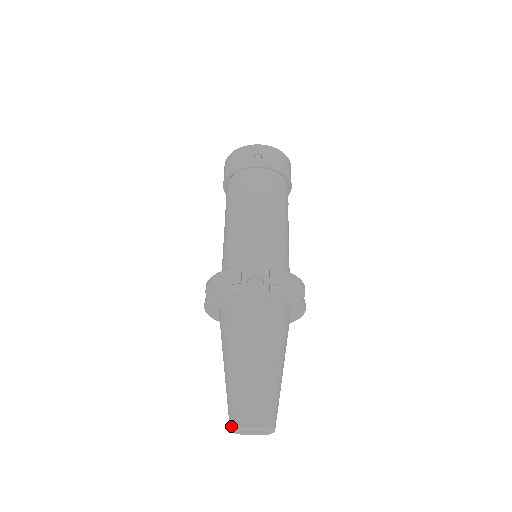
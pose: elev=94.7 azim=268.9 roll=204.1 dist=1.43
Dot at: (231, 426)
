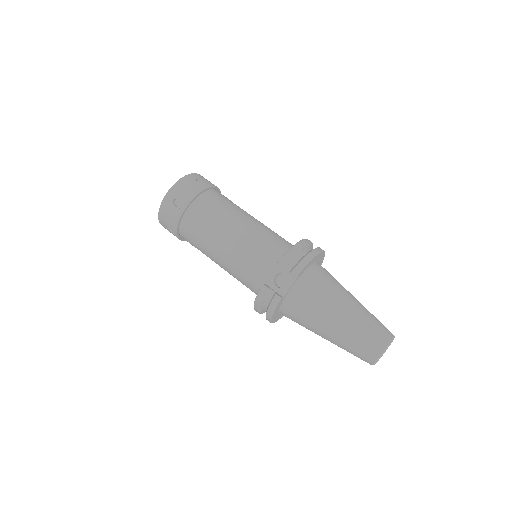
Dot at: (370, 364)
